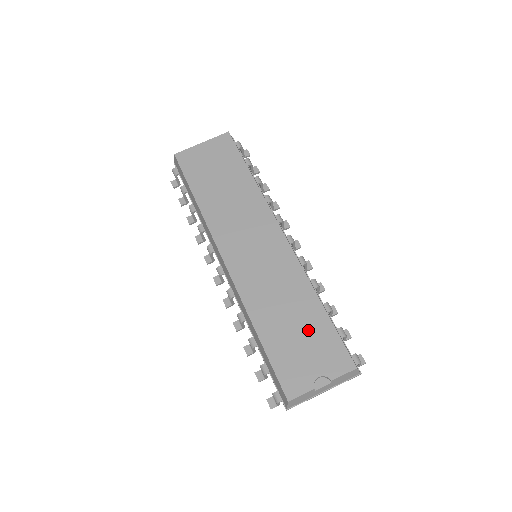
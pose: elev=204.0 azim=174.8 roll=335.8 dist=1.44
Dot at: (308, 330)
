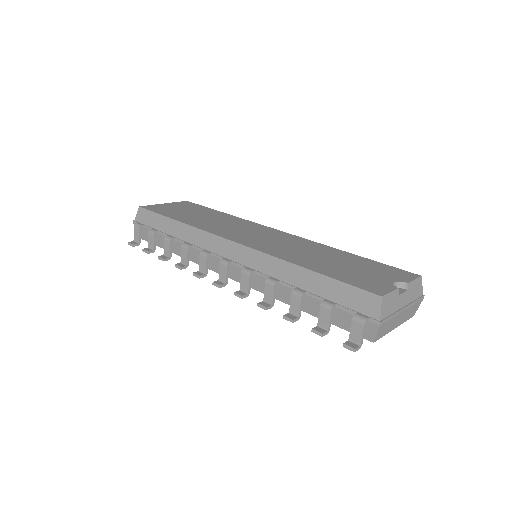
Dot at: (353, 263)
